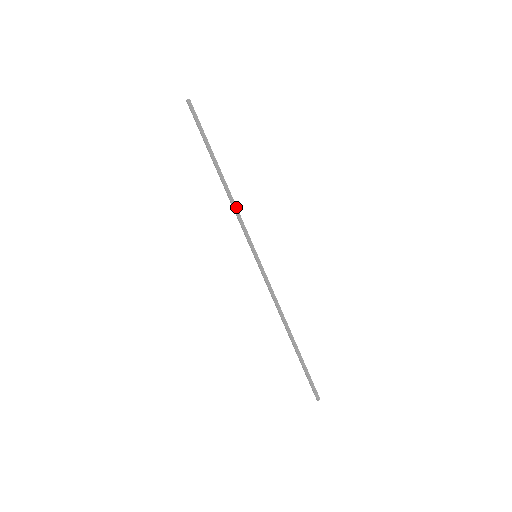
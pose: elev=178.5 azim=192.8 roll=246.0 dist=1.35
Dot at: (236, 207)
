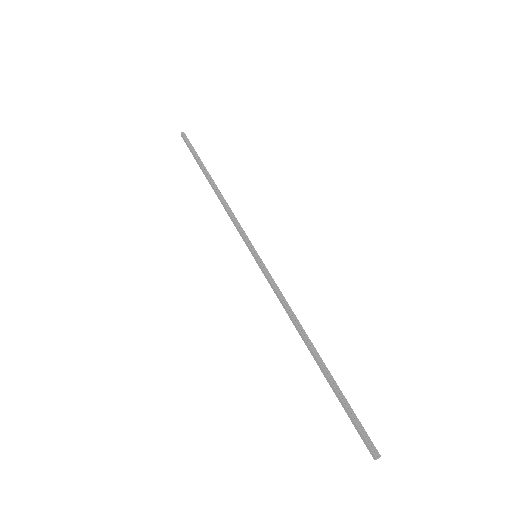
Dot at: (230, 209)
